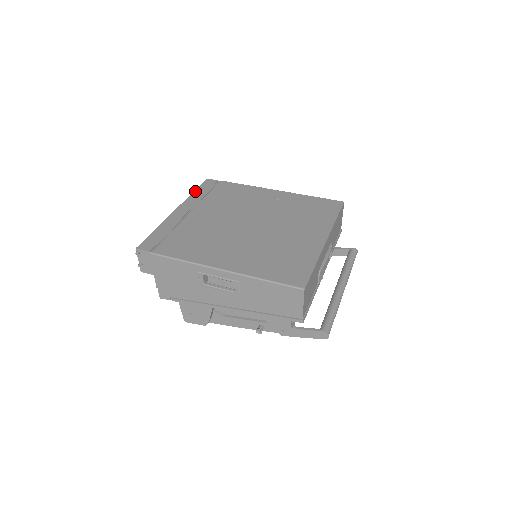
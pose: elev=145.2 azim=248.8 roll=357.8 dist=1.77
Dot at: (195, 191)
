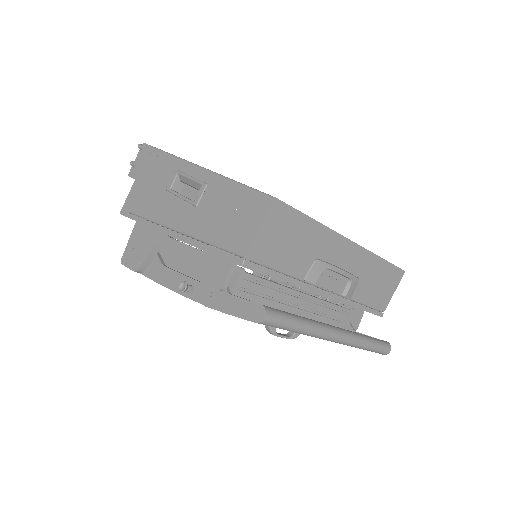
Dot at: occluded
